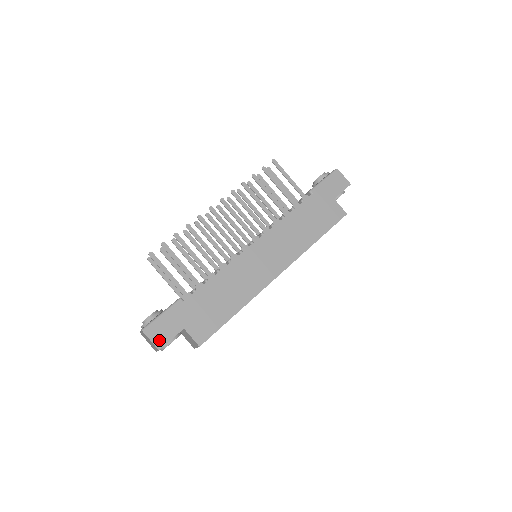
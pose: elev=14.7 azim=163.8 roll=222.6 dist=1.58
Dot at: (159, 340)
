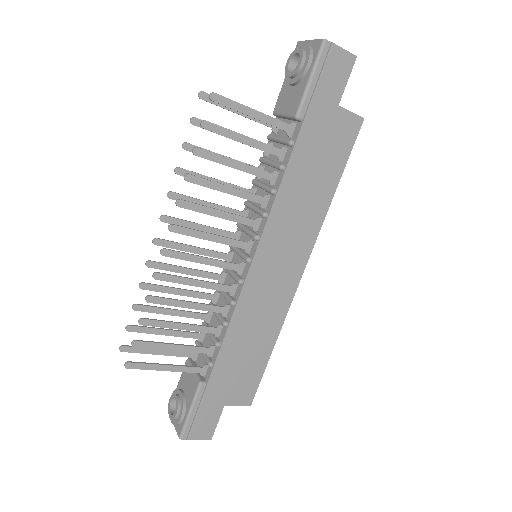
Dot at: (205, 433)
